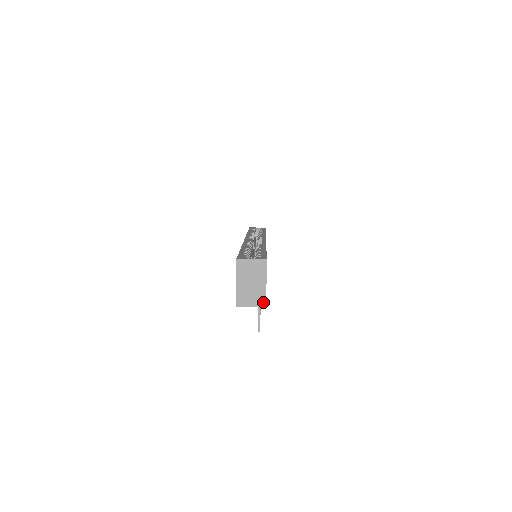
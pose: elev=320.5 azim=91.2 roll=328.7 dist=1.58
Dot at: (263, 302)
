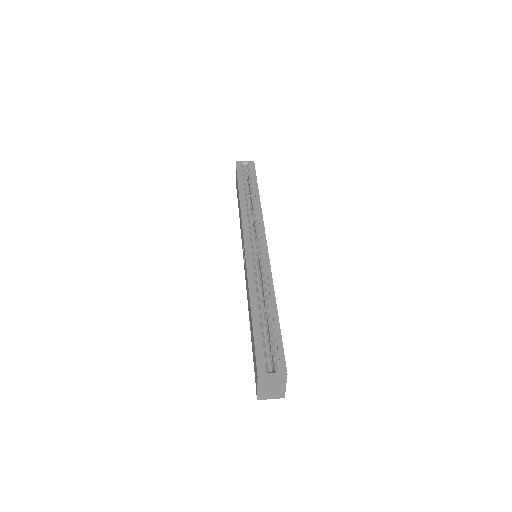
Dot at: (282, 396)
